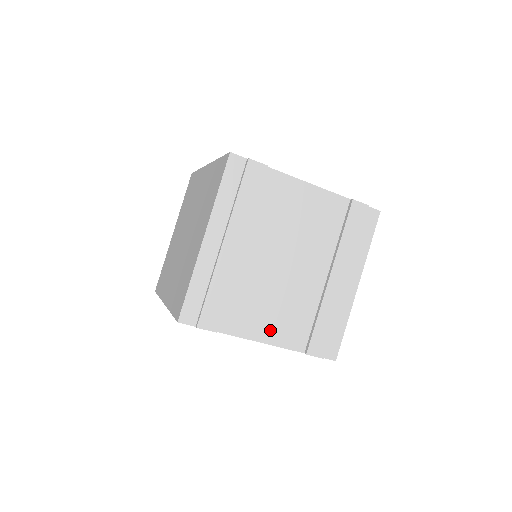
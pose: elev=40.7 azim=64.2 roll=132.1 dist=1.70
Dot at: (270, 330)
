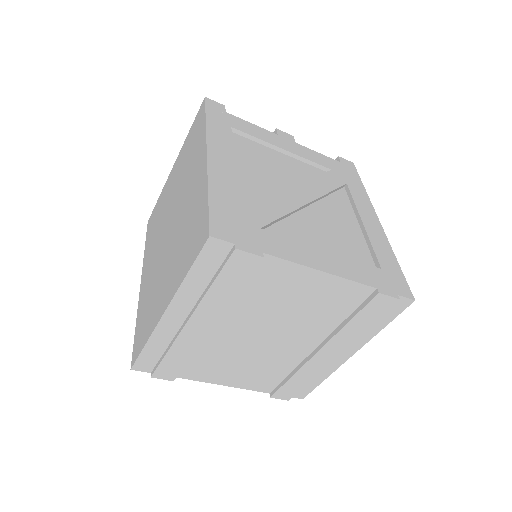
Dot at: (235, 379)
